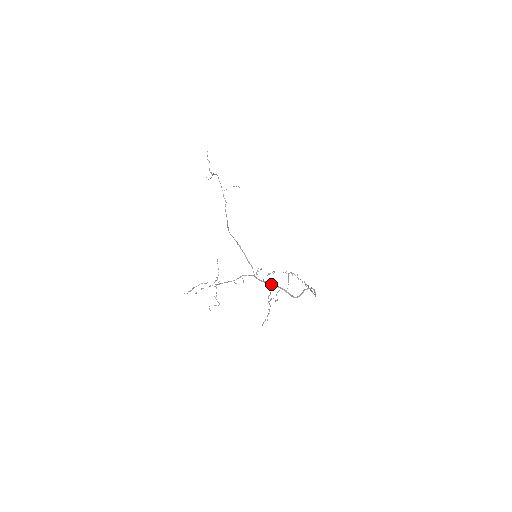
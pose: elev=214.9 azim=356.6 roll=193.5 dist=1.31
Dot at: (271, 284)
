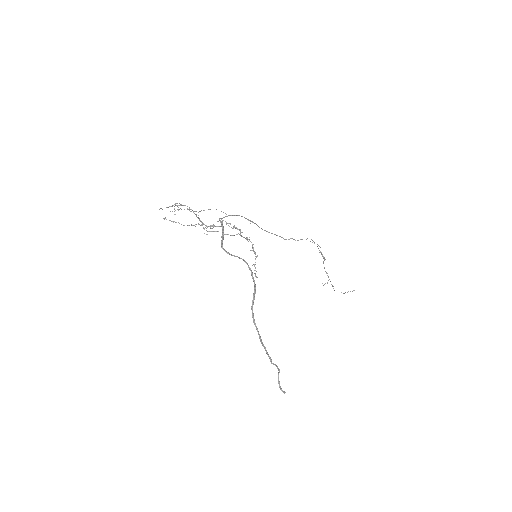
Dot at: (222, 224)
